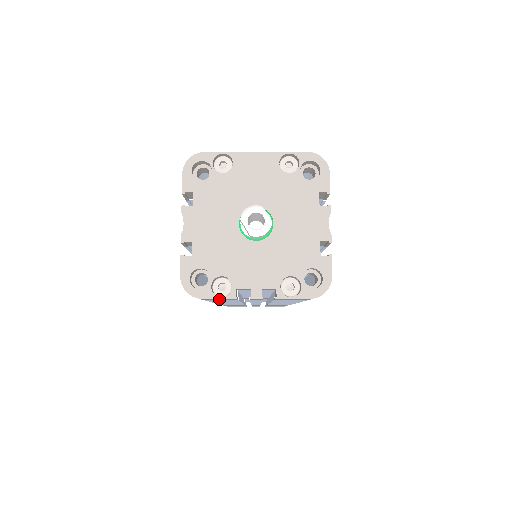
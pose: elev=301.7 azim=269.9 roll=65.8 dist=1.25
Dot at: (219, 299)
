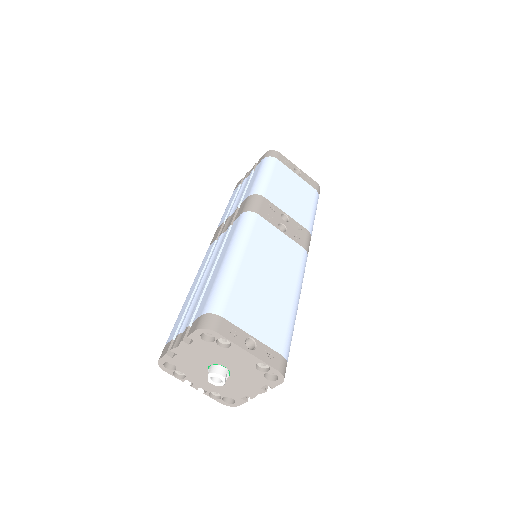
Dot at: (176, 372)
